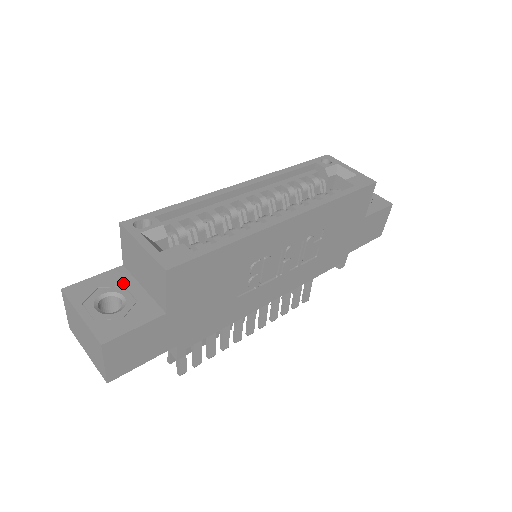
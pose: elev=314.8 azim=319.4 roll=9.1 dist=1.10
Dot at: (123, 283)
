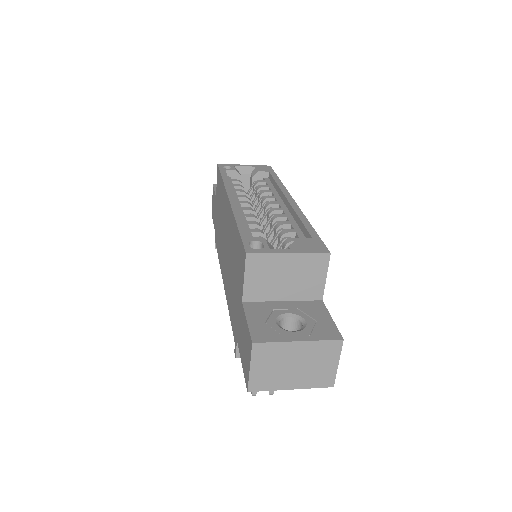
Dot at: (269, 308)
